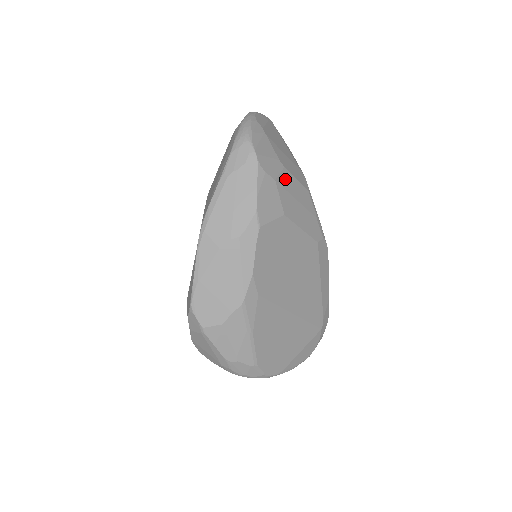
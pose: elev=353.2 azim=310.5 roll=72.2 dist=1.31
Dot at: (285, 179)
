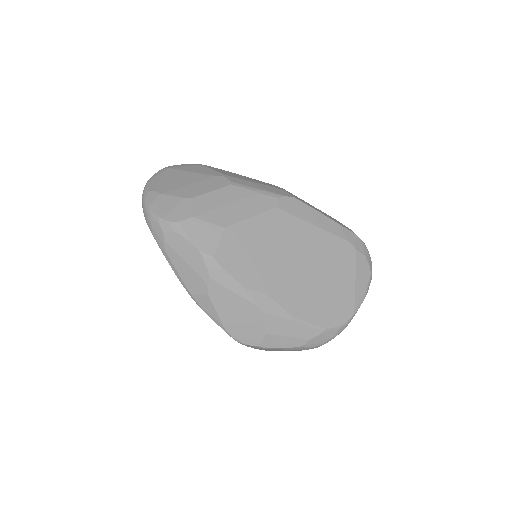
Dot at: (201, 205)
